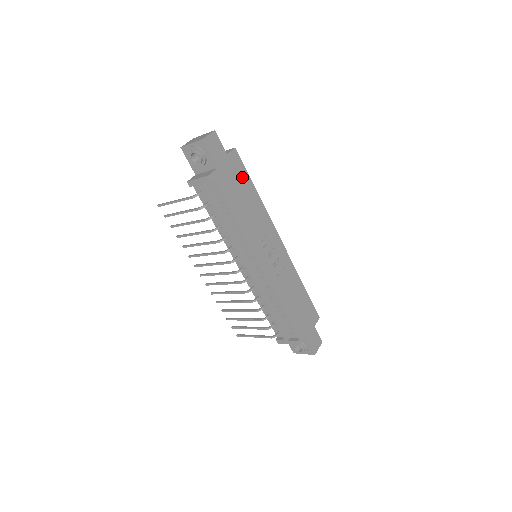
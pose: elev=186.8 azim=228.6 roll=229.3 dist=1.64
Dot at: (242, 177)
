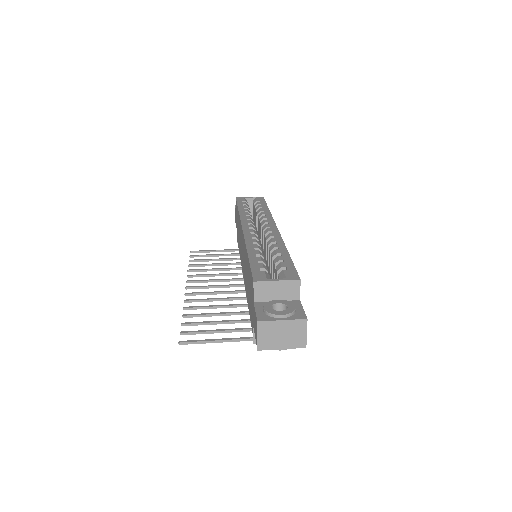
Dot at: occluded
